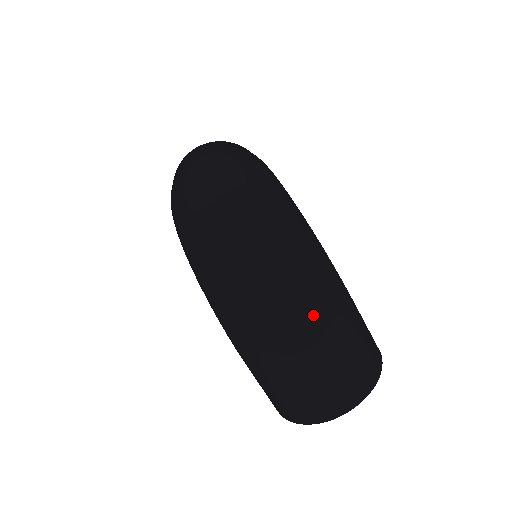
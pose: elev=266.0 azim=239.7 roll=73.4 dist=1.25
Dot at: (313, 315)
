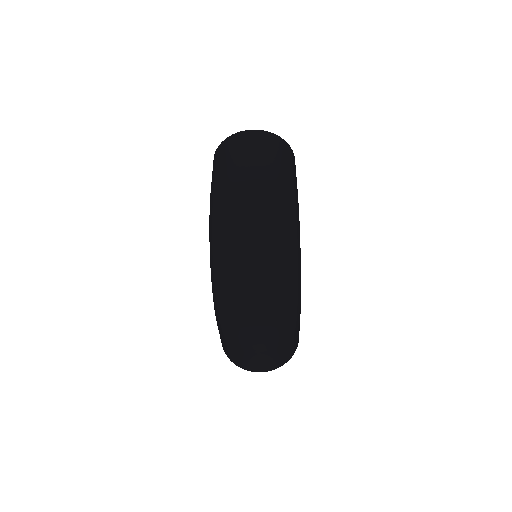
Dot at: (272, 335)
